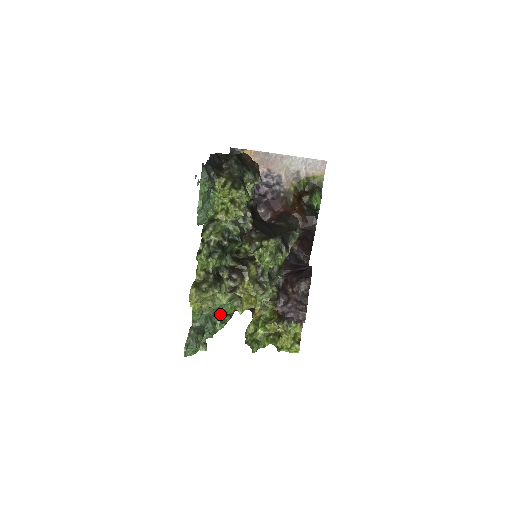
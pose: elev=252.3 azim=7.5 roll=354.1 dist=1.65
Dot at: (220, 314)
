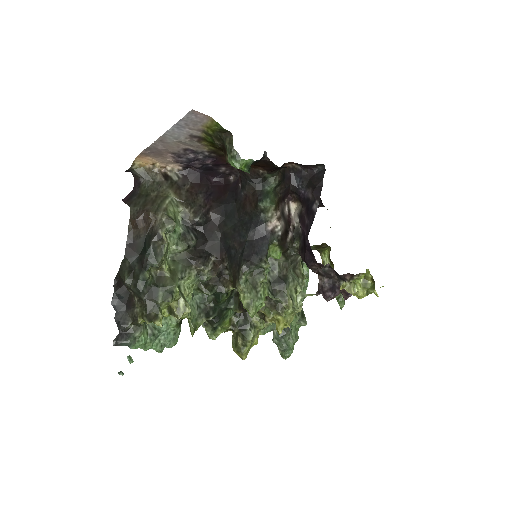
Dot at: occluded
